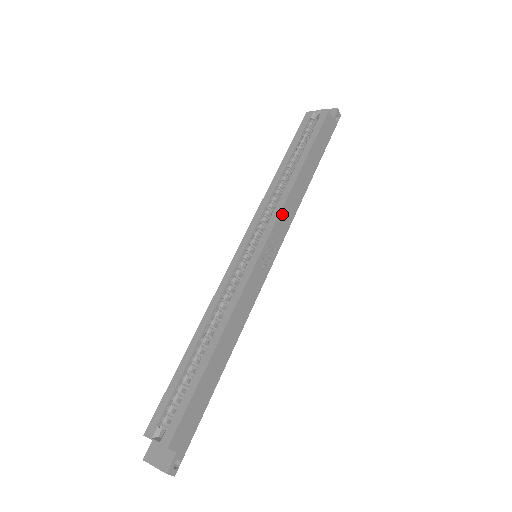
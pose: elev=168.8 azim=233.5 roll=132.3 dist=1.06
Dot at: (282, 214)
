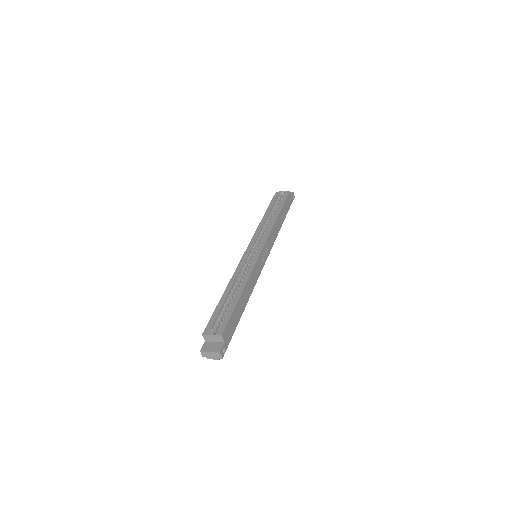
Dot at: (271, 235)
